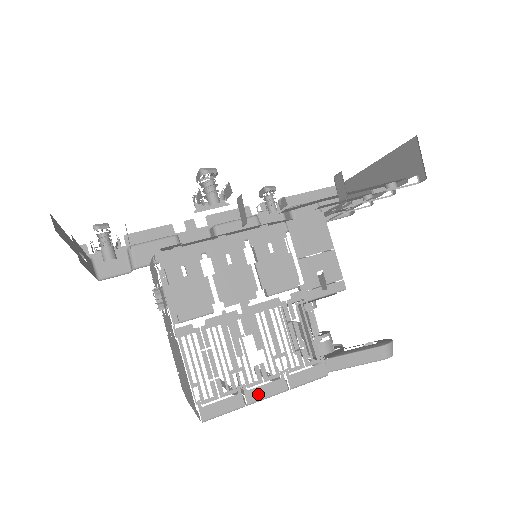
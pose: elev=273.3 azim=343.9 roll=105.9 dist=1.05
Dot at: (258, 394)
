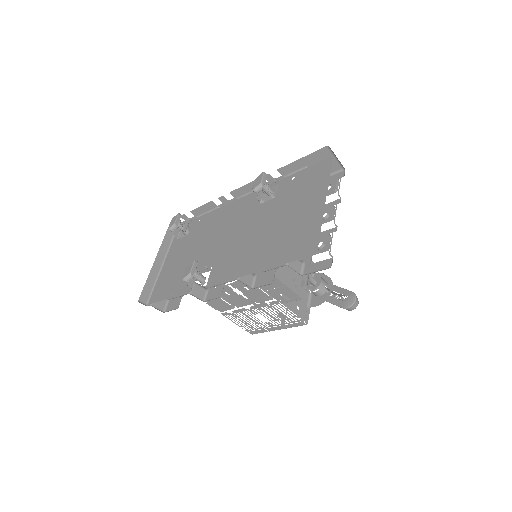
Dot at: (273, 329)
